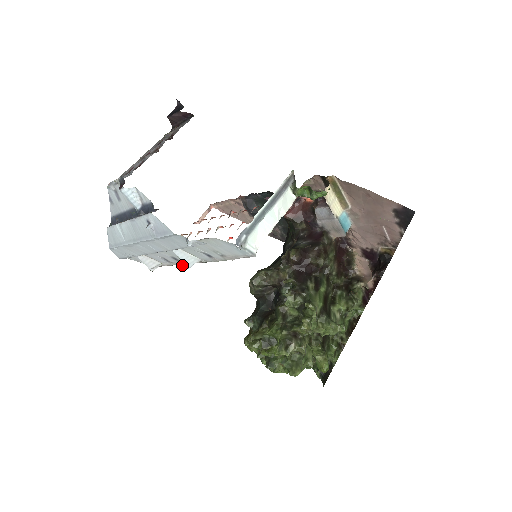
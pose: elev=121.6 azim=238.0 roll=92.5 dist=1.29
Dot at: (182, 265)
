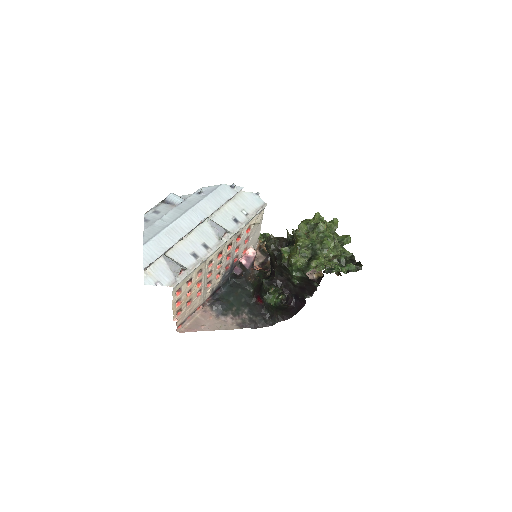
Dot at: (210, 255)
